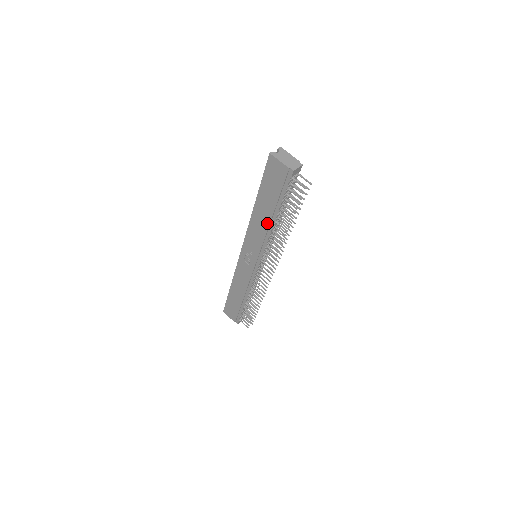
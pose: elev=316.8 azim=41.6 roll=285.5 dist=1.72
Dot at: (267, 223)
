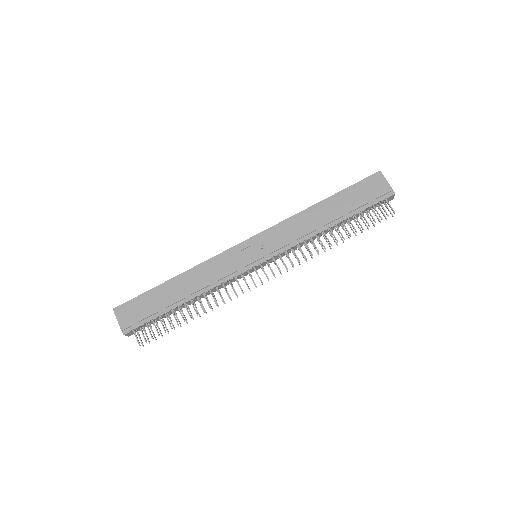
Dot at: (320, 224)
